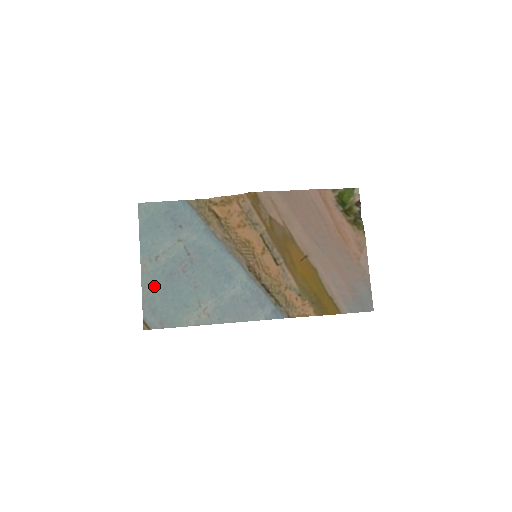
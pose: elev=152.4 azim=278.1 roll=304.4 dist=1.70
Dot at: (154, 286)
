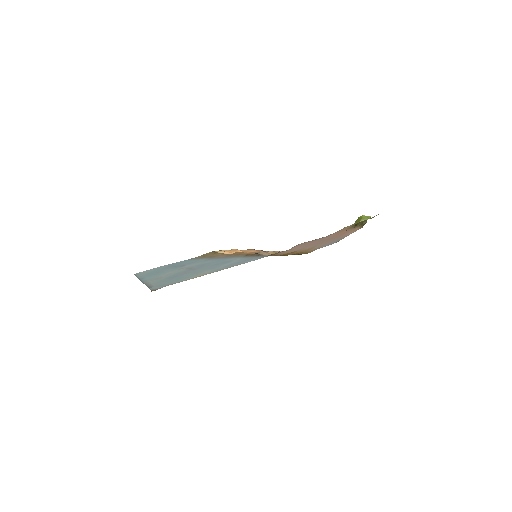
Dot at: occluded
